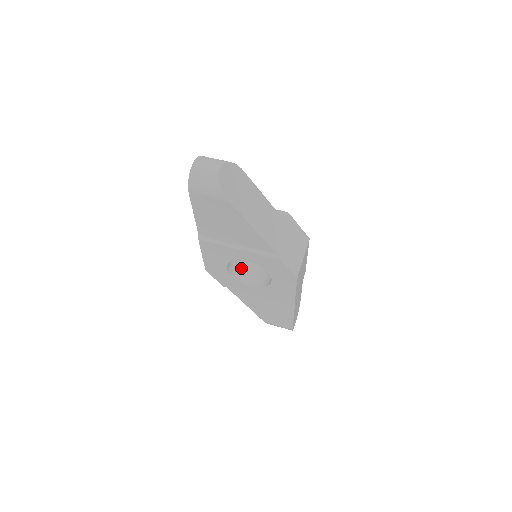
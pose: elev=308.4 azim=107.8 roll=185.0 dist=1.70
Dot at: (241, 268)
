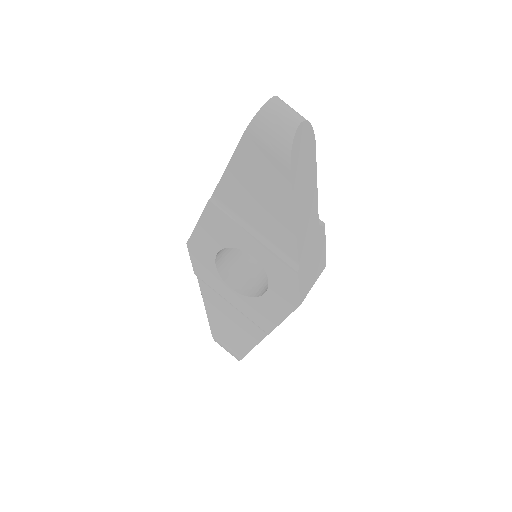
Dot at: (228, 262)
